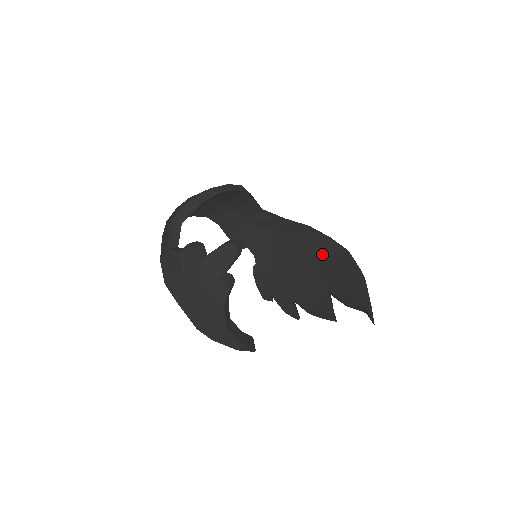
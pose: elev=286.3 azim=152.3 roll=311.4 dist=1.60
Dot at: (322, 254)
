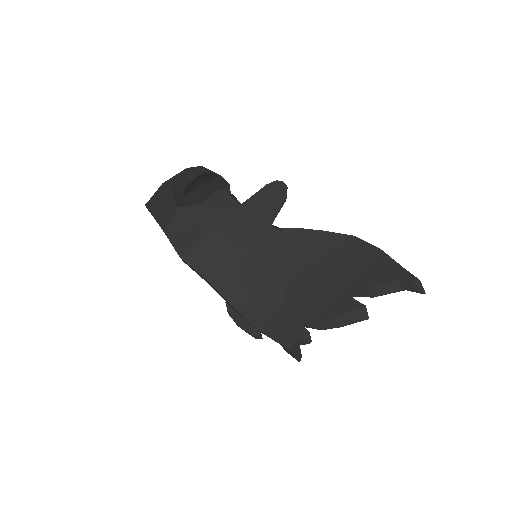
Dot at: (323, 253)
